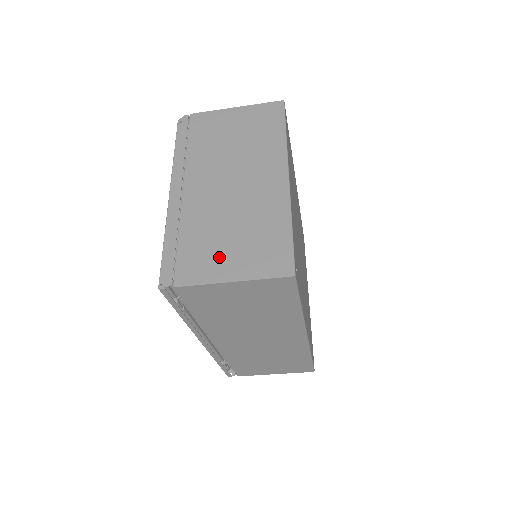
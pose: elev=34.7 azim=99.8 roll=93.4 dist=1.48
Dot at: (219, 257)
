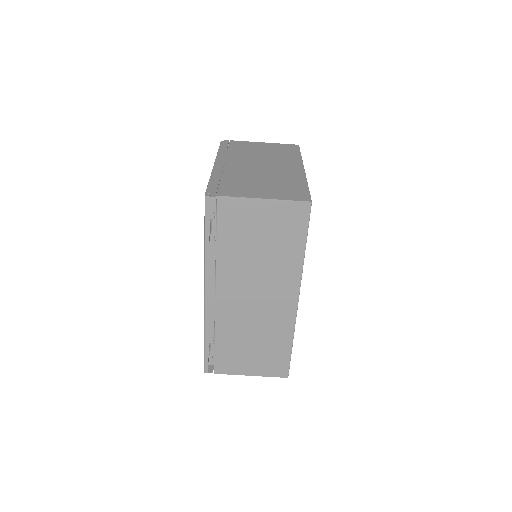
Dot at: (253, 189)
